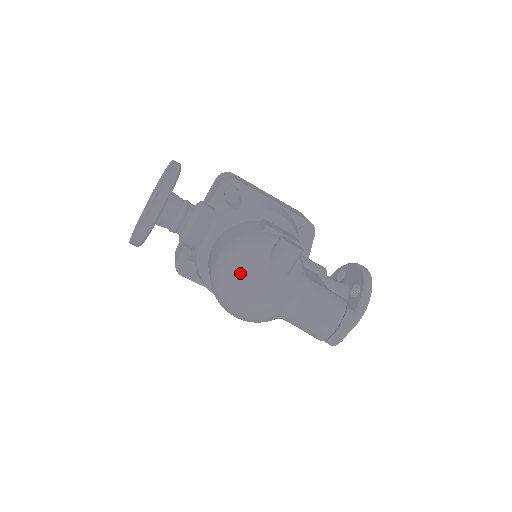
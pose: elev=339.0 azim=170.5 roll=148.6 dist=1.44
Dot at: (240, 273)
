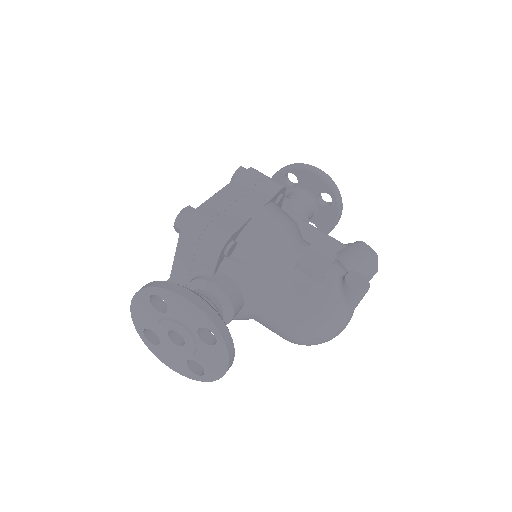
Dot at: (331, 334)
